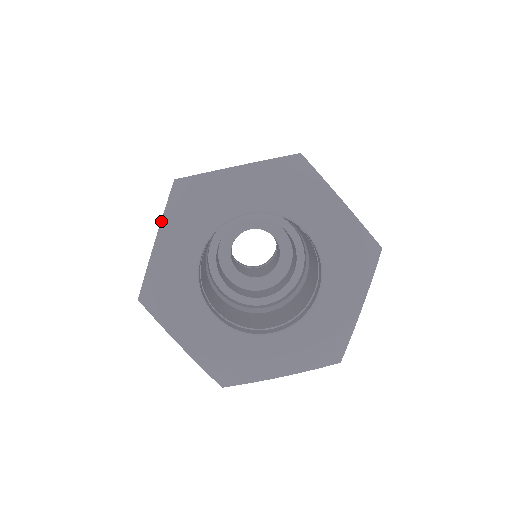
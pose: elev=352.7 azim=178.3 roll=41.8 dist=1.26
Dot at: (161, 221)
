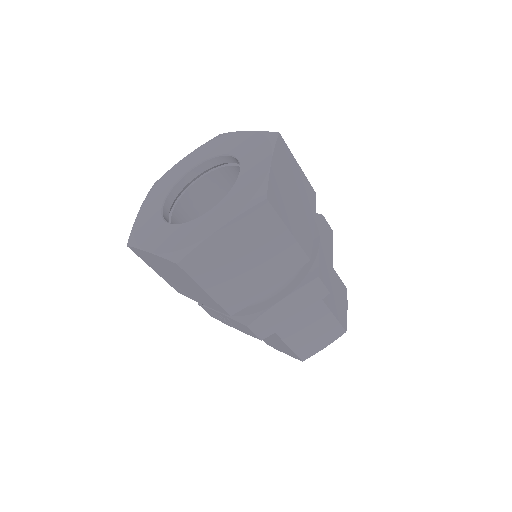
Dot at: (144, 201)
